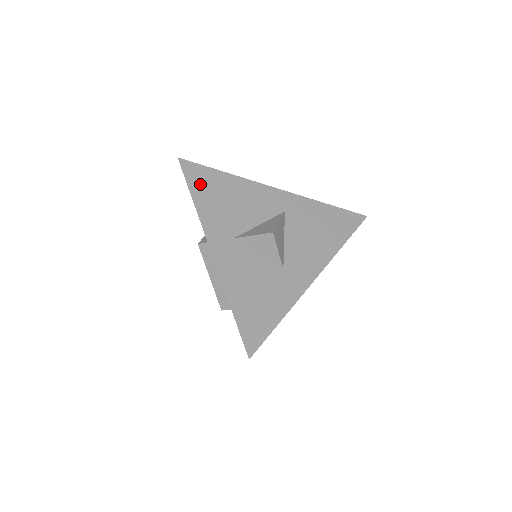
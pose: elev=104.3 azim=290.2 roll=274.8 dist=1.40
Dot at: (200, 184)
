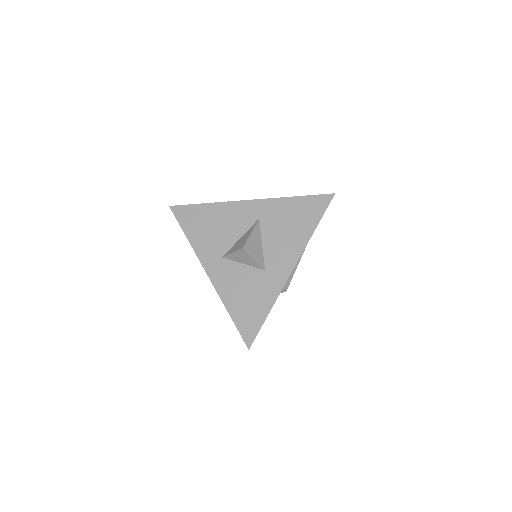
Dot at: (189, 222)
